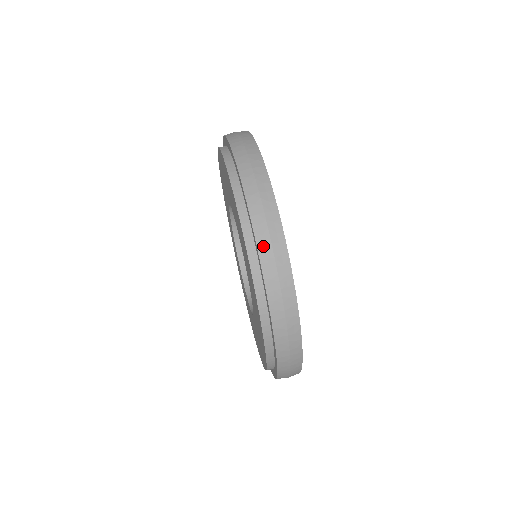
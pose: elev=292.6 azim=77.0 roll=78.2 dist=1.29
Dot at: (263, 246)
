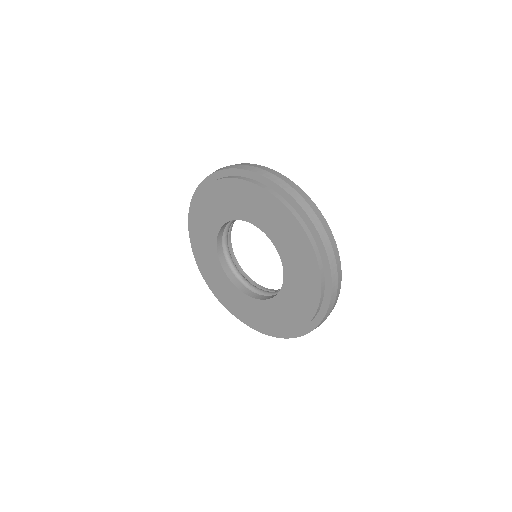
Dot at: (325, 240)
